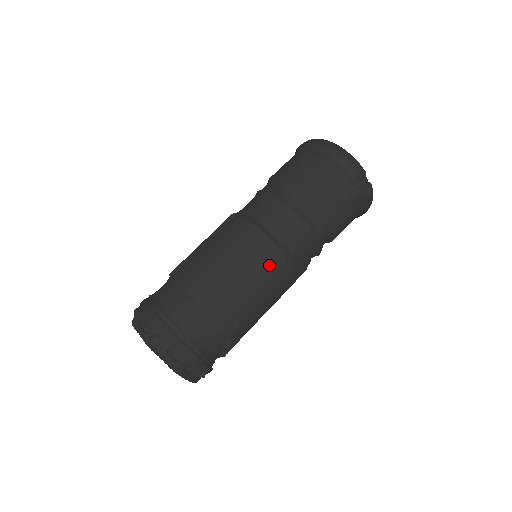
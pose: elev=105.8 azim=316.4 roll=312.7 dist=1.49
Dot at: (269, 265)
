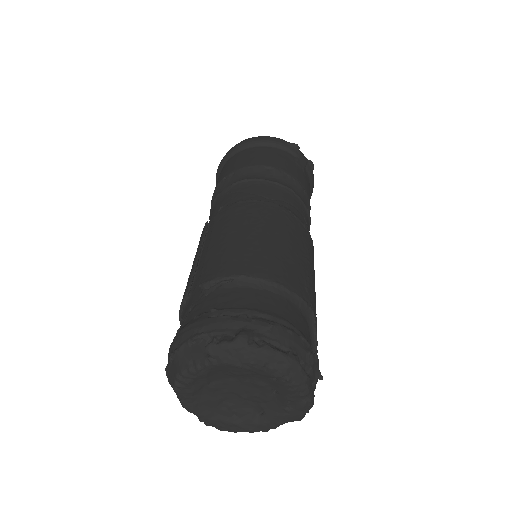
Dot at: (289, 224)
